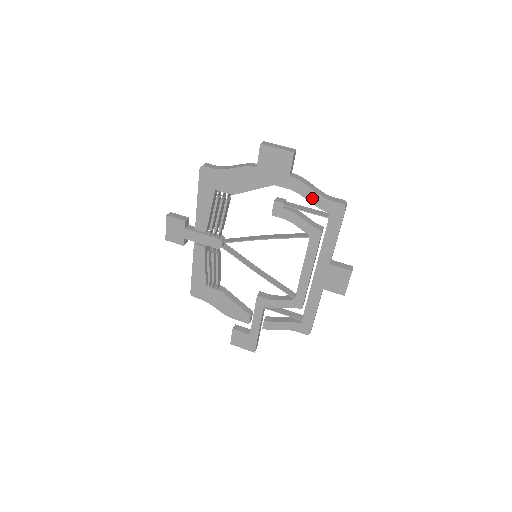
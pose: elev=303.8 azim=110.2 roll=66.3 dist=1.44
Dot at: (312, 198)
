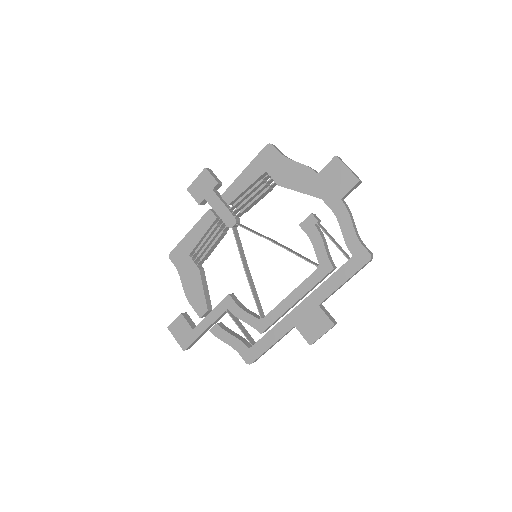
Dot at: (347, 232)
